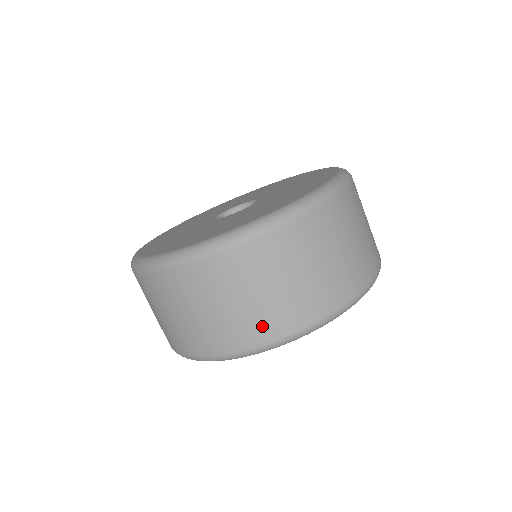
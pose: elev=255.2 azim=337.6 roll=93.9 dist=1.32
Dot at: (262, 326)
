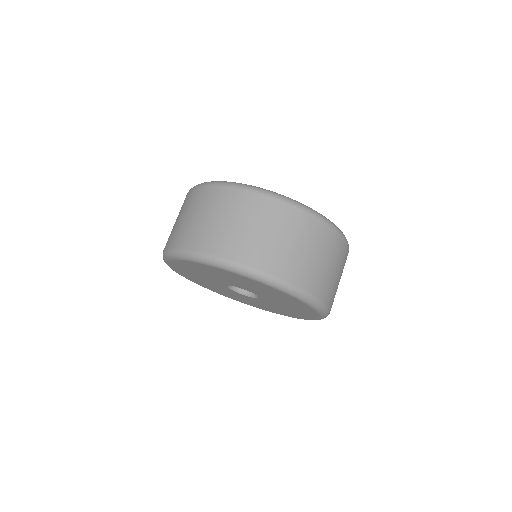
Dot at: (282, 264)
